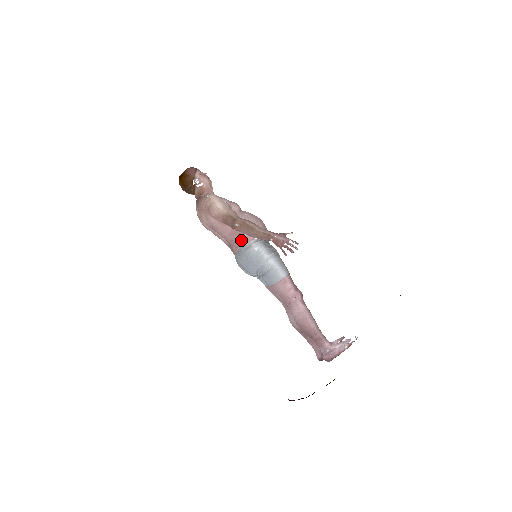
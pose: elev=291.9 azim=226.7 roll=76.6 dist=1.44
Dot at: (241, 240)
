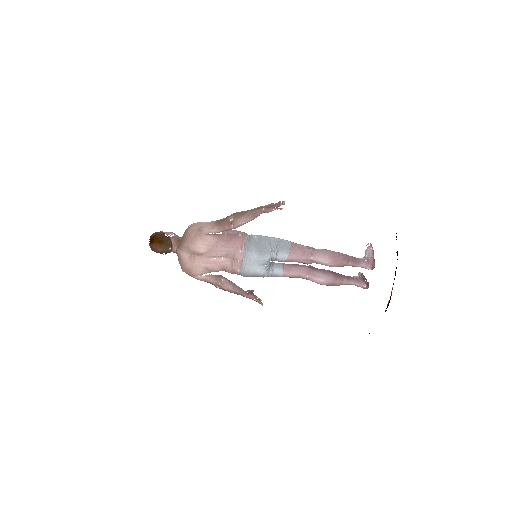
Dot at: (240, 238)
